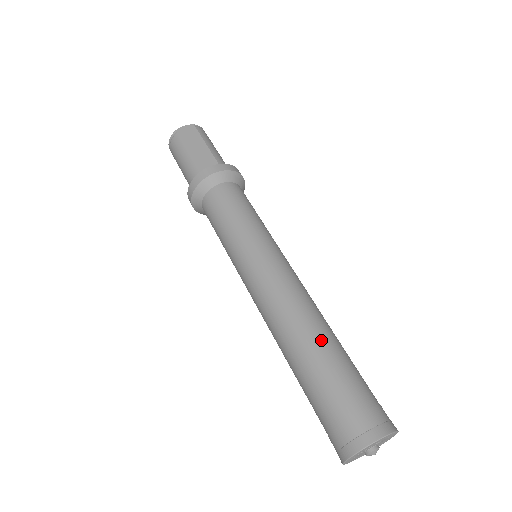
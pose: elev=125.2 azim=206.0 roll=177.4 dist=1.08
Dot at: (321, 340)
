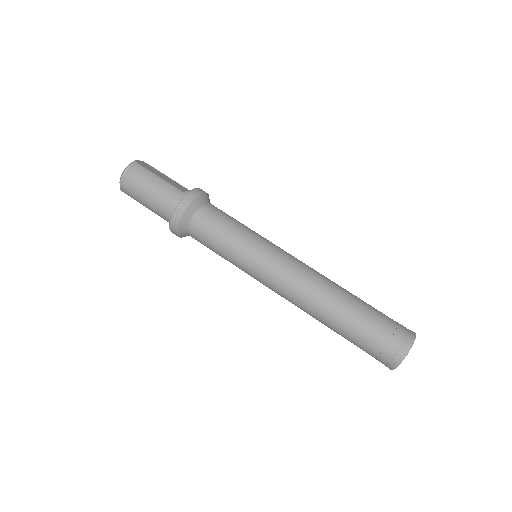
Dot at: (349, 292)
